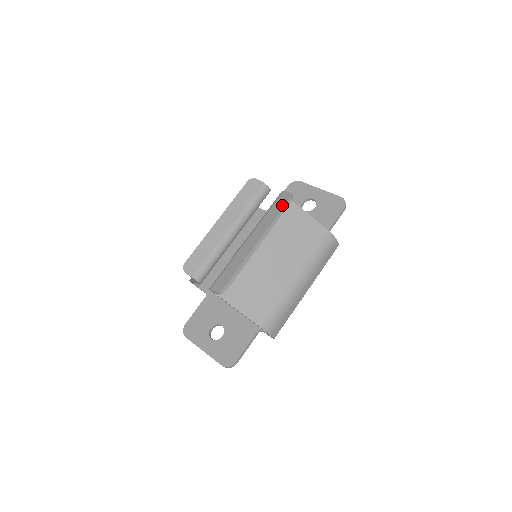
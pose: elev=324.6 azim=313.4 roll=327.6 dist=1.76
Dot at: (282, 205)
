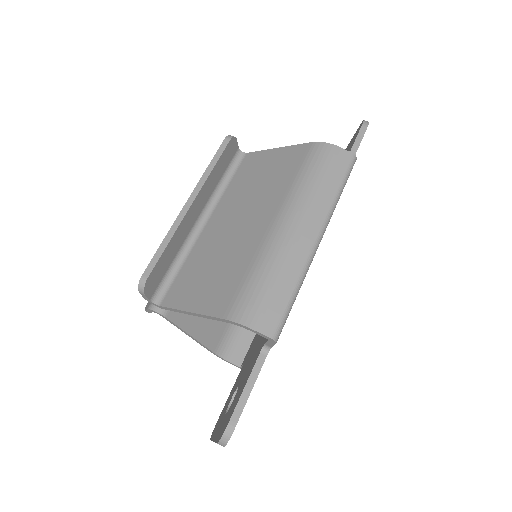
Dot at: (219, 151)
